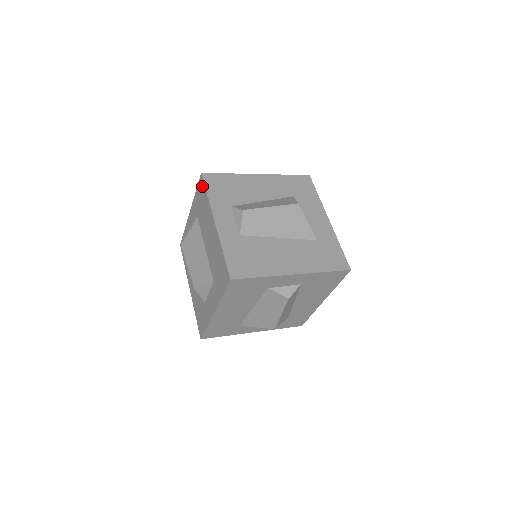
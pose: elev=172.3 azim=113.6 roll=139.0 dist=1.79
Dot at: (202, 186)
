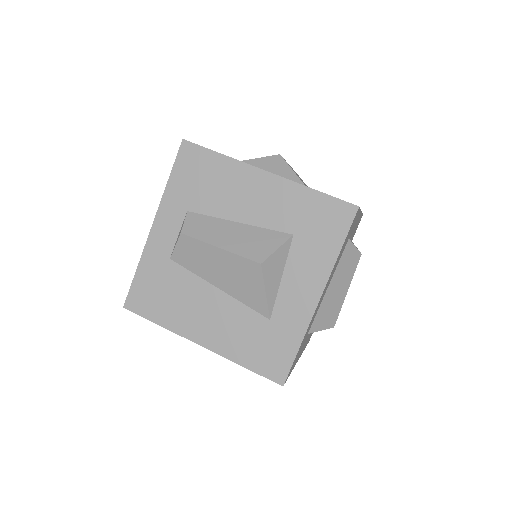
Dot at: occluded
